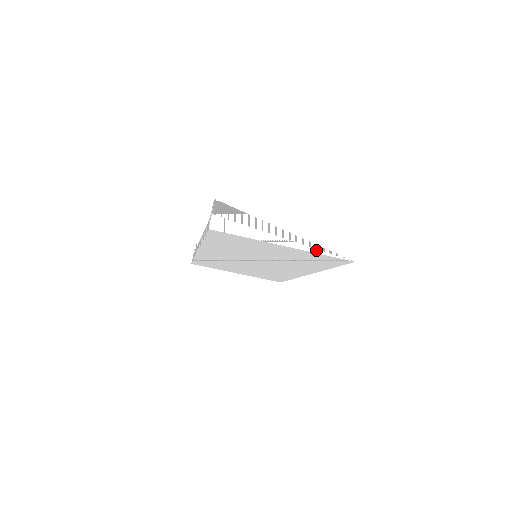
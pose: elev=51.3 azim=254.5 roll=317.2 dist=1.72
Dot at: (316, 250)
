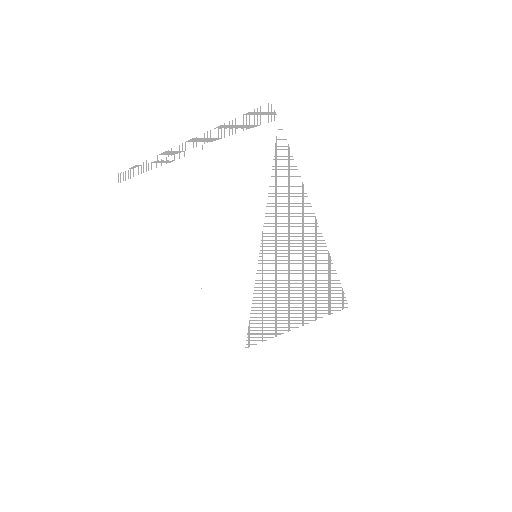
Dot at: (231, 139)
